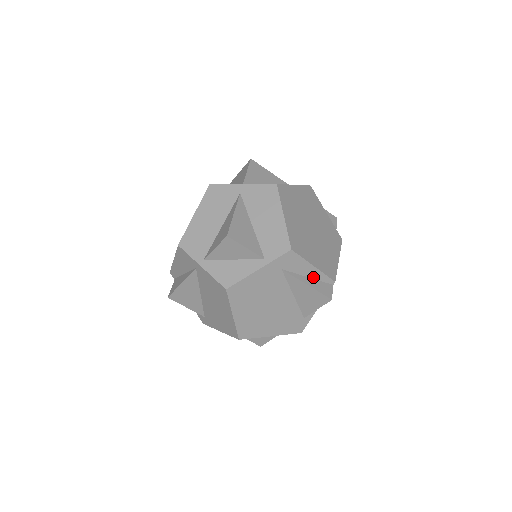
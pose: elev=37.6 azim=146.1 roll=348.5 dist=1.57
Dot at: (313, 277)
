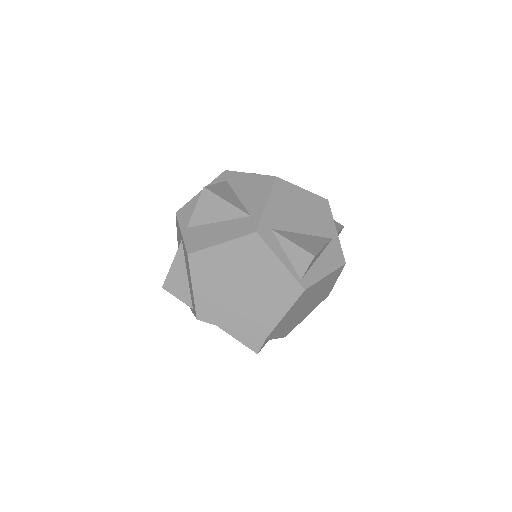
Dot at: occluded
